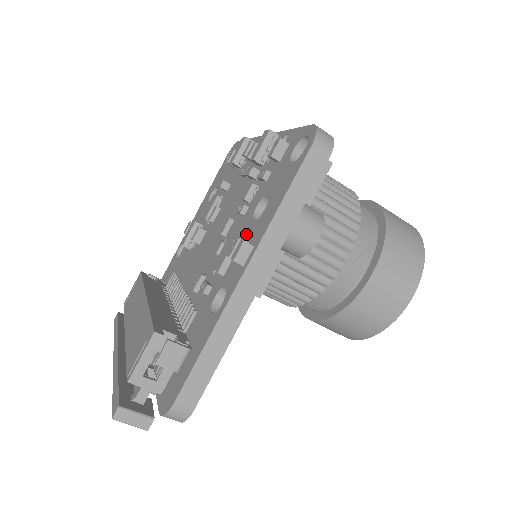
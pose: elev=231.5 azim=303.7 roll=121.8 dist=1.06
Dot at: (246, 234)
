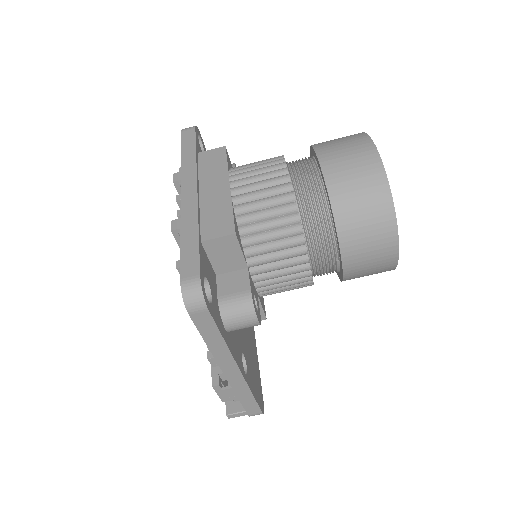
Dot at: occluded
